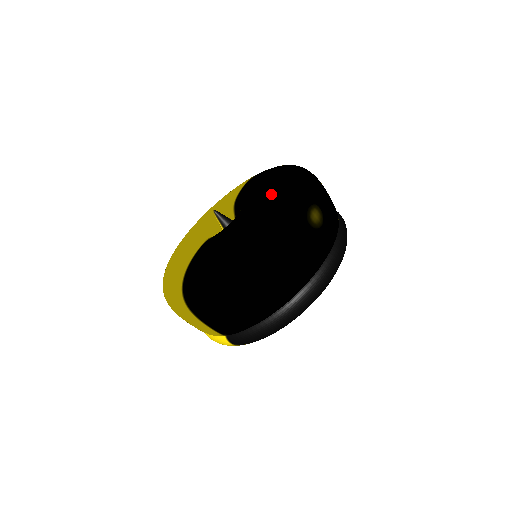
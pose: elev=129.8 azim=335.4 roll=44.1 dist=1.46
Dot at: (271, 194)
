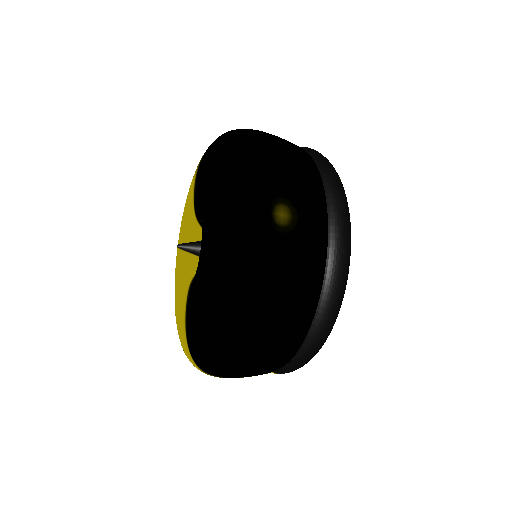
Dot at: (217, 214)
